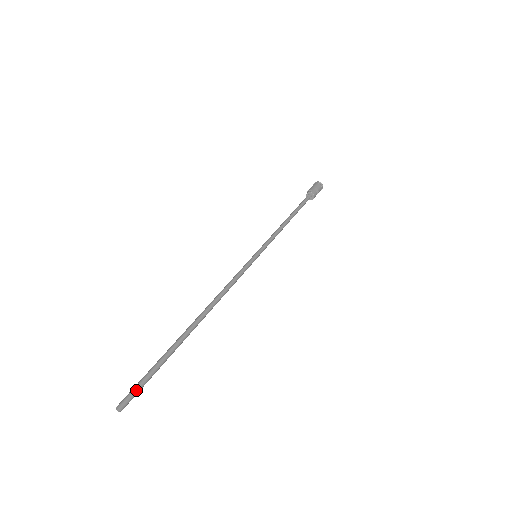
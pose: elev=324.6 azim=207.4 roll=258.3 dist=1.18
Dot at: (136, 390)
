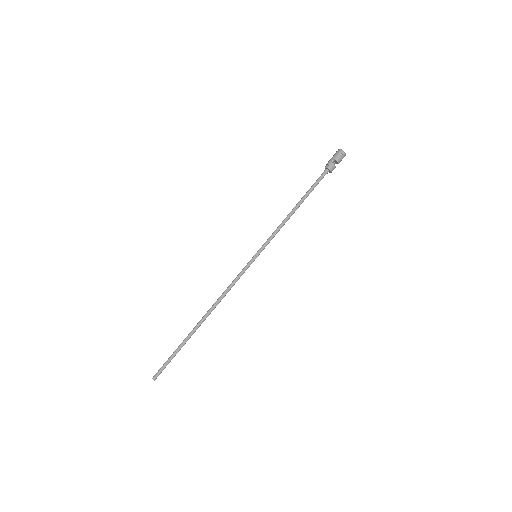
Dot at: (162, 369)
